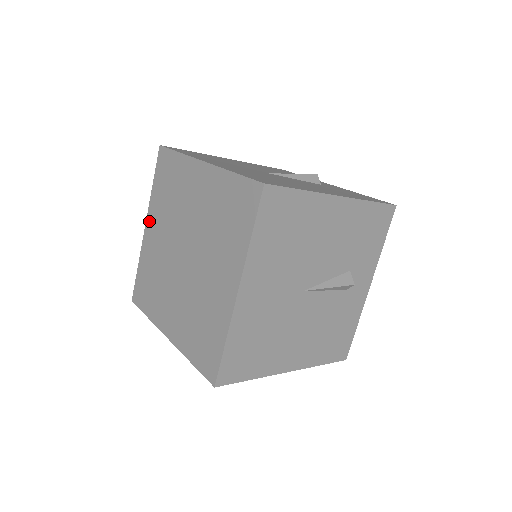
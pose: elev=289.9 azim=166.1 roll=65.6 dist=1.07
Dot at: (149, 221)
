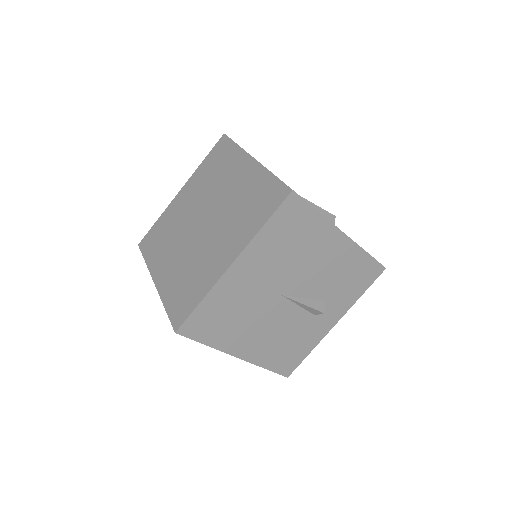
Dot at: (186, 187)
